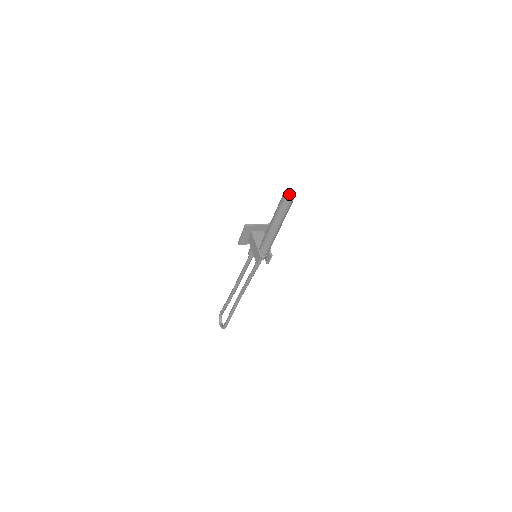
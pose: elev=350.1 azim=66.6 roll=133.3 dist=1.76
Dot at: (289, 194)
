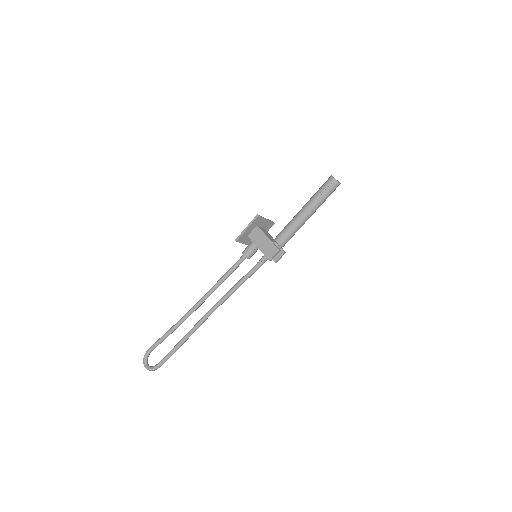
Dot at: occluded
